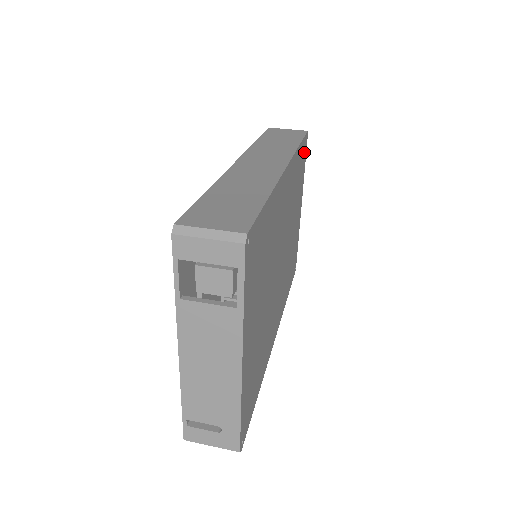
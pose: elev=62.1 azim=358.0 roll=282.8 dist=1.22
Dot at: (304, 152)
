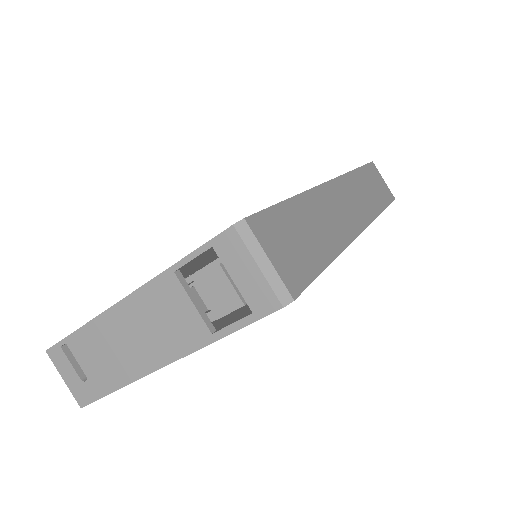
Dot at: occluded
